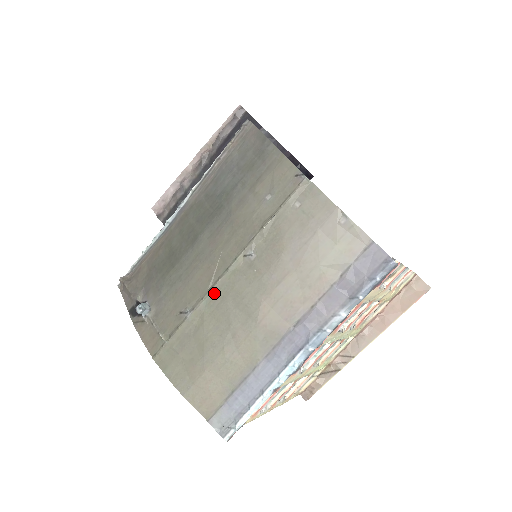
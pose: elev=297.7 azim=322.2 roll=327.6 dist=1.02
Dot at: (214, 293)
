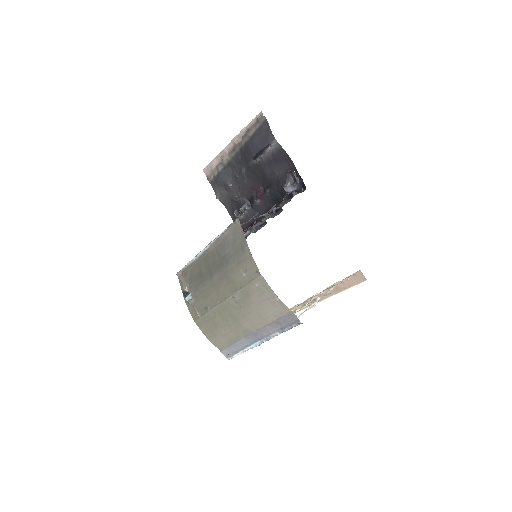
Dot at: (220, 307)
